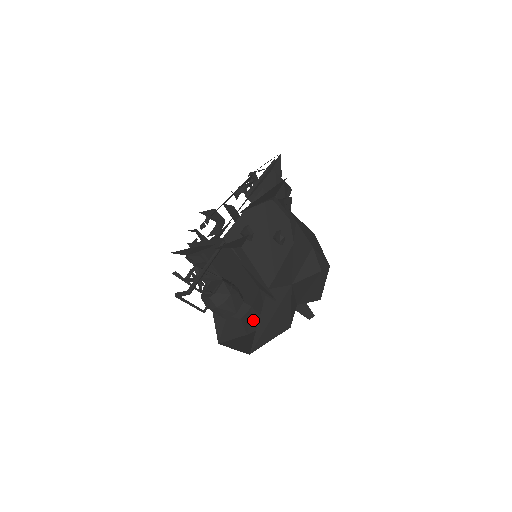
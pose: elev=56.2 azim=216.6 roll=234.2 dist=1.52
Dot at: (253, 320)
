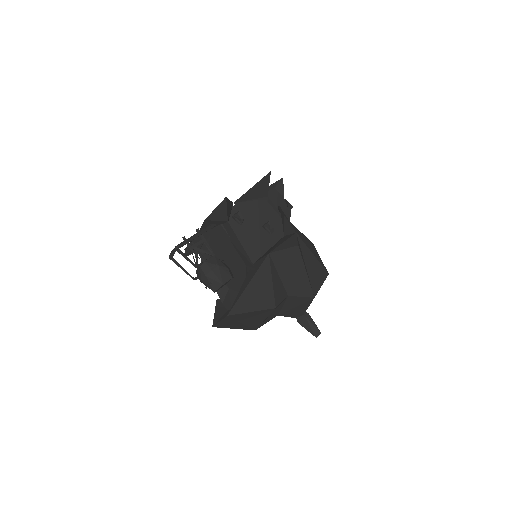
Dot at: occluded
